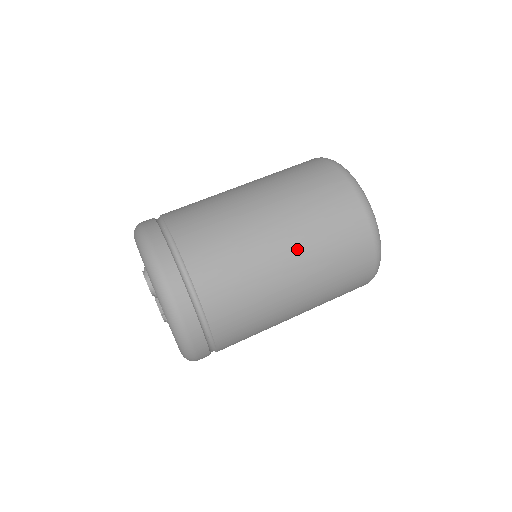
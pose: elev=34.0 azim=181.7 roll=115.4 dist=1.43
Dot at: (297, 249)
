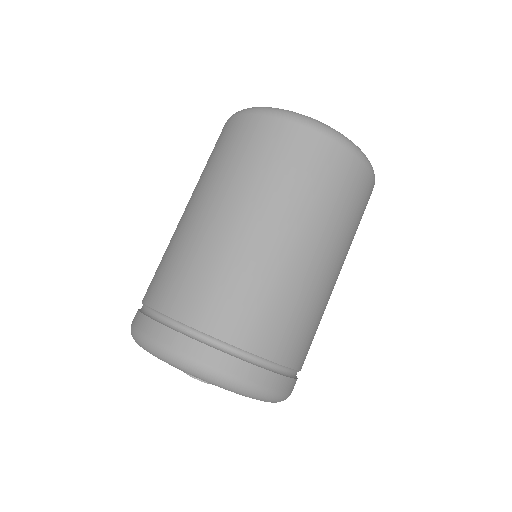
Dot at: (318, 240)
